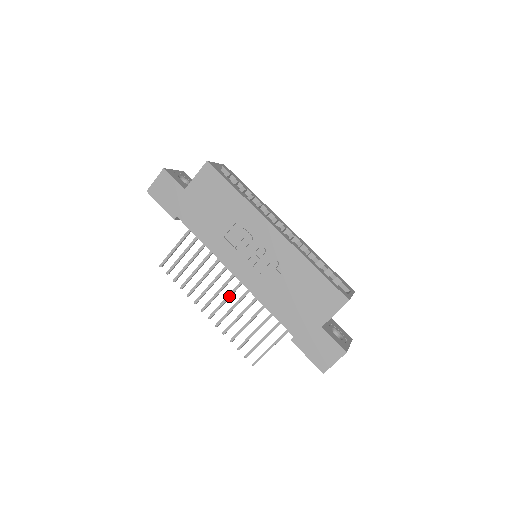
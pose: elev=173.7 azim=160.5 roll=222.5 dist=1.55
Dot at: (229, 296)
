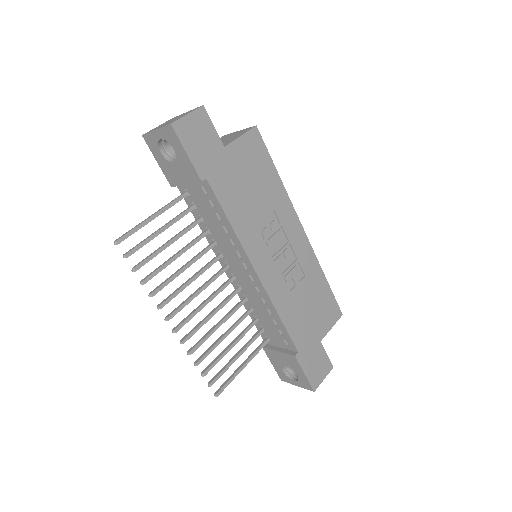
Dot at: (208, 302)
